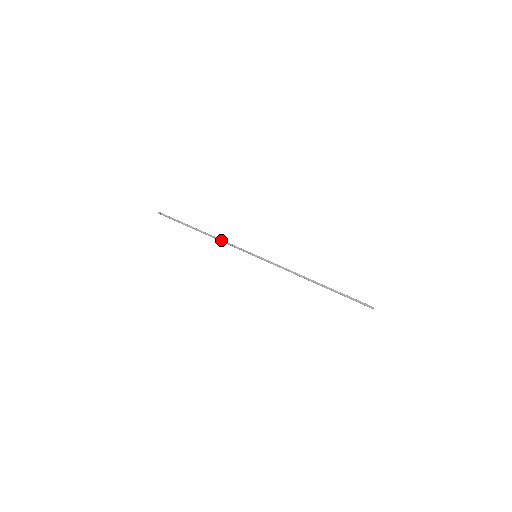
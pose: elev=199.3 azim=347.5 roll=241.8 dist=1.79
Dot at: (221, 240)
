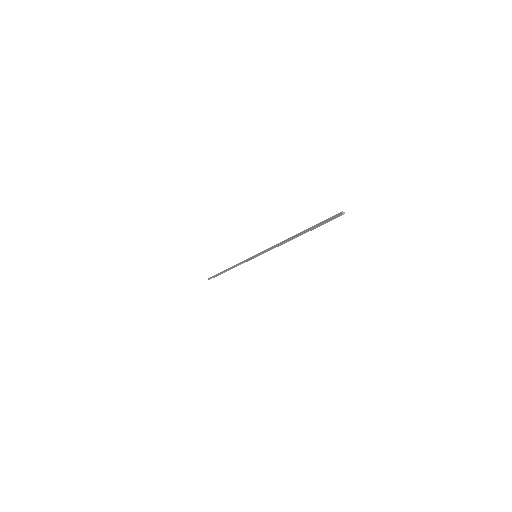
Dot at: (236, 264)
